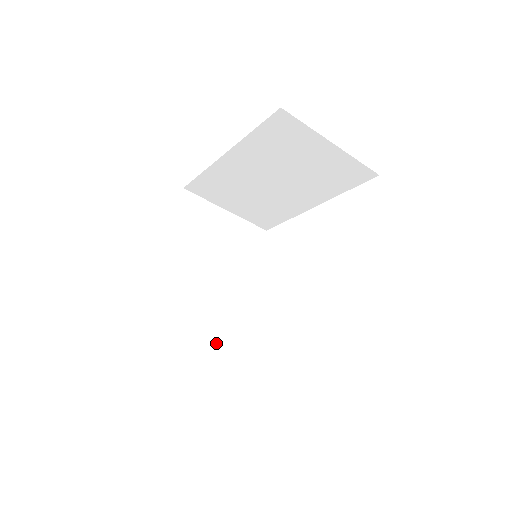
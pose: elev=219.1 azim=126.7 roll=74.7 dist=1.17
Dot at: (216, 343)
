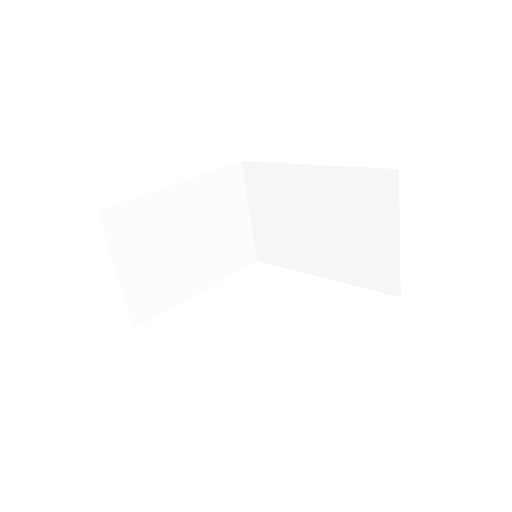
Dot at: (139, 293)
